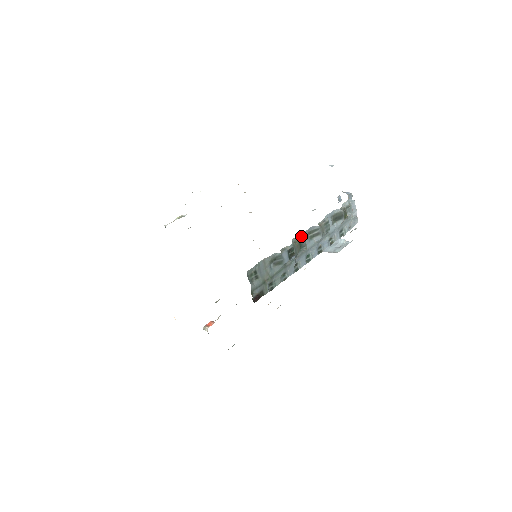
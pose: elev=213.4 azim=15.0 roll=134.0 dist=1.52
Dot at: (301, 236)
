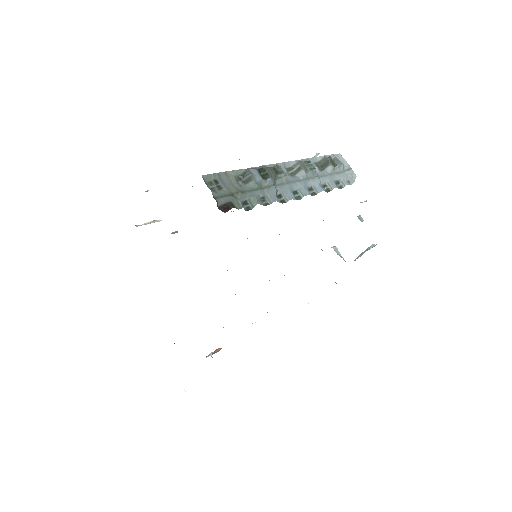
Dot at: (274, 165)
